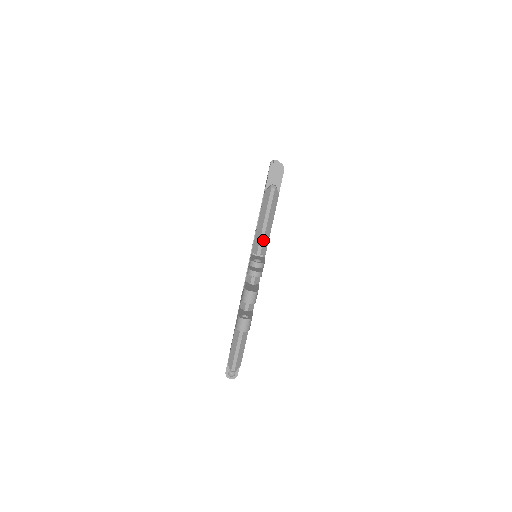
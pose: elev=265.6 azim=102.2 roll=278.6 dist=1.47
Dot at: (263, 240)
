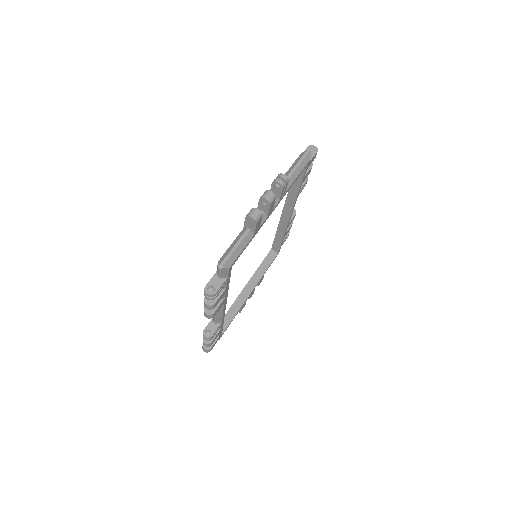
Dot at: (289, 177)
